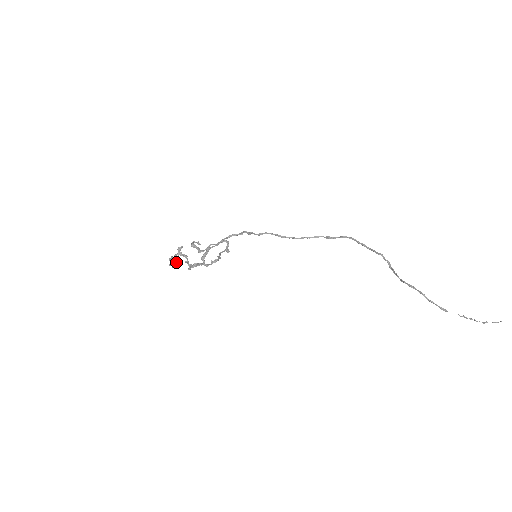
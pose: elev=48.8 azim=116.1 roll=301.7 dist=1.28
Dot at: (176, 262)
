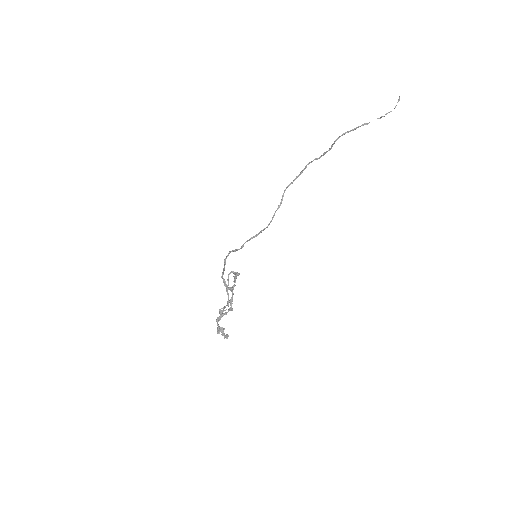
Dot at: (224, 329)
